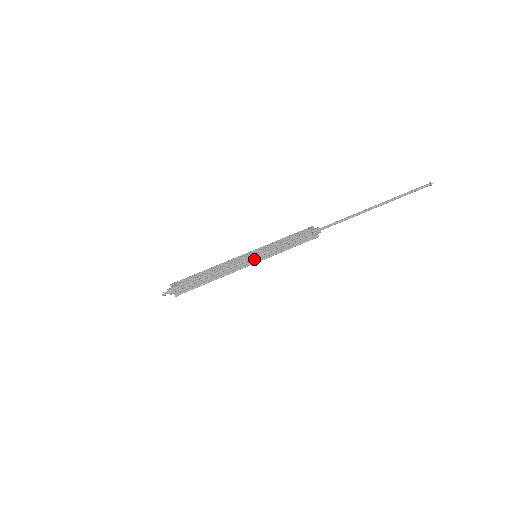
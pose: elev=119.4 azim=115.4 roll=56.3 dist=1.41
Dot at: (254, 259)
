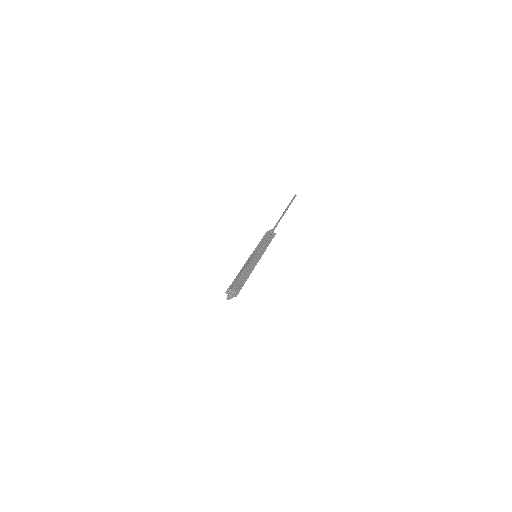
Dot at: (257, 256)
